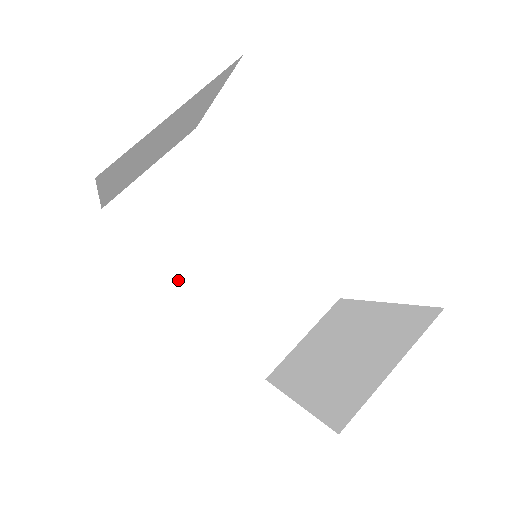
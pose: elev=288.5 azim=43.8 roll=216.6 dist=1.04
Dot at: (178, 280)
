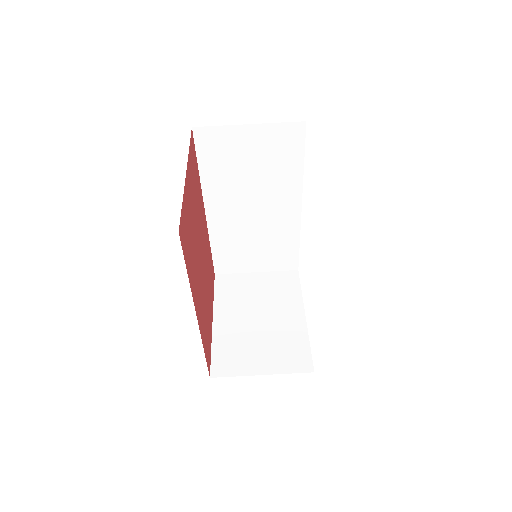
Dot at: (208, 199)
